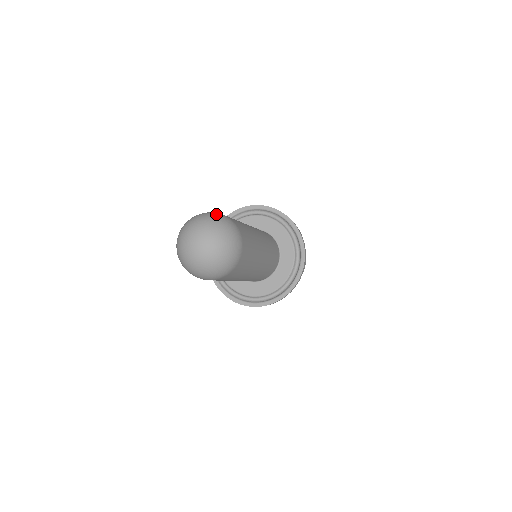
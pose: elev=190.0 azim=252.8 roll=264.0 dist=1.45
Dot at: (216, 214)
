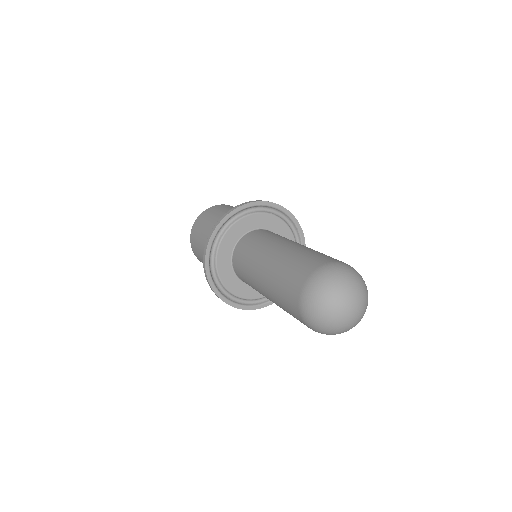
Dot at: (354, 269)
